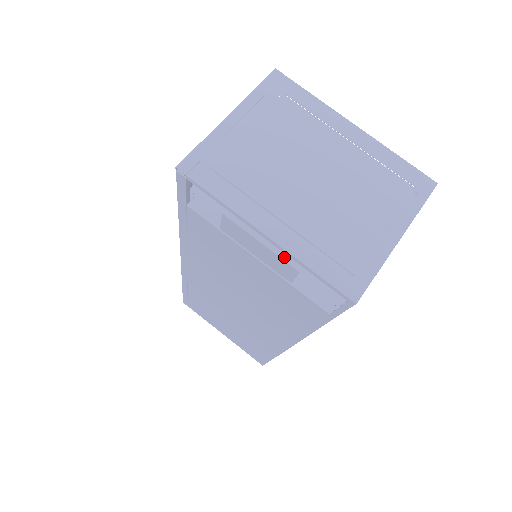
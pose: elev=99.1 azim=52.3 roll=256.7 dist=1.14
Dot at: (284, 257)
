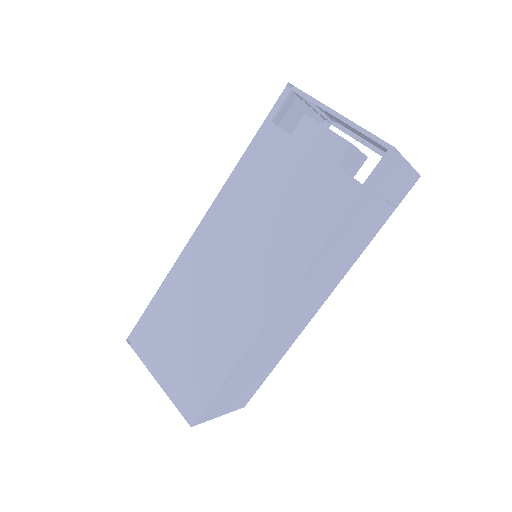
Dot at: (342, 137)
